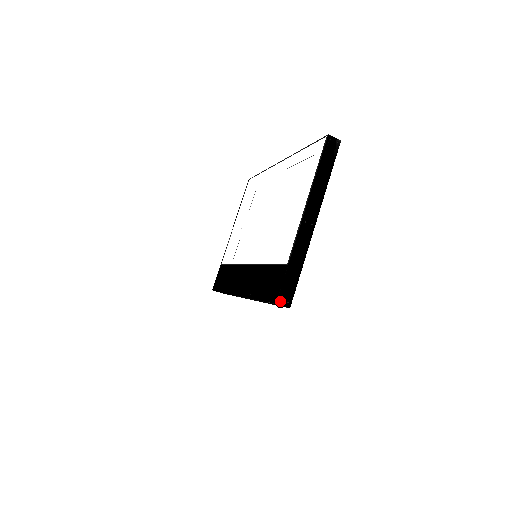
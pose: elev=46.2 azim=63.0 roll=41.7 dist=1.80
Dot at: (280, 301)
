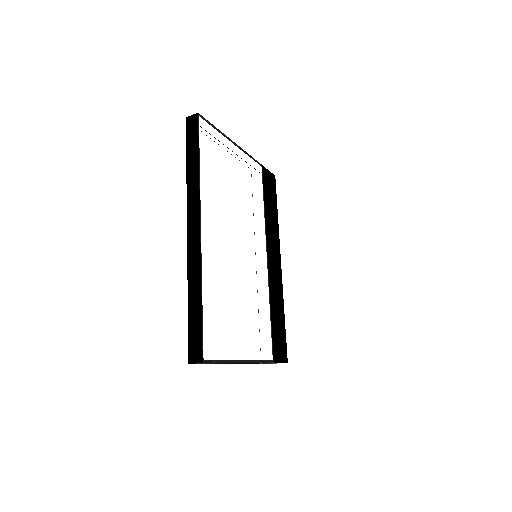
Dot at: occluded
